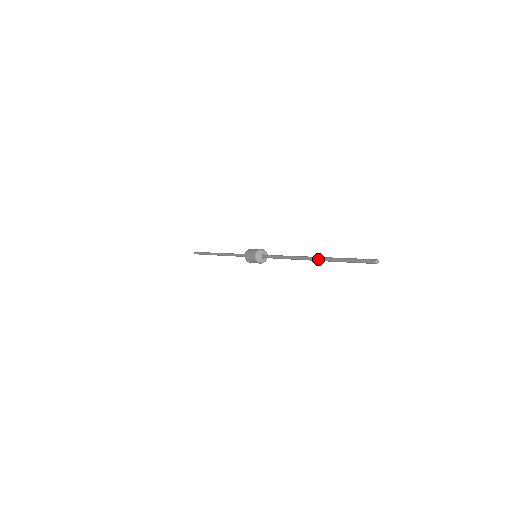
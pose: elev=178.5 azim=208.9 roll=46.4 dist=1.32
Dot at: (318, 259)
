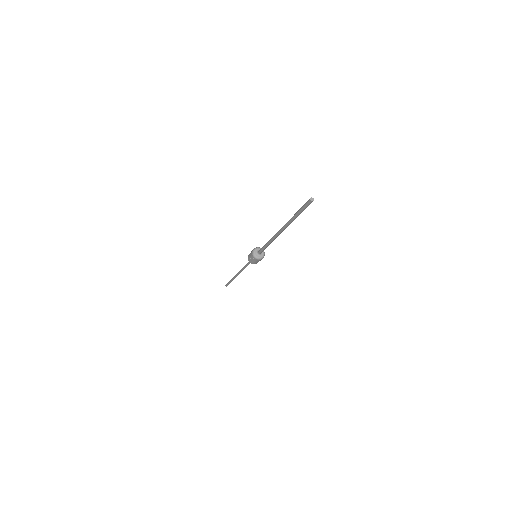
Dot at: (284, 225)
